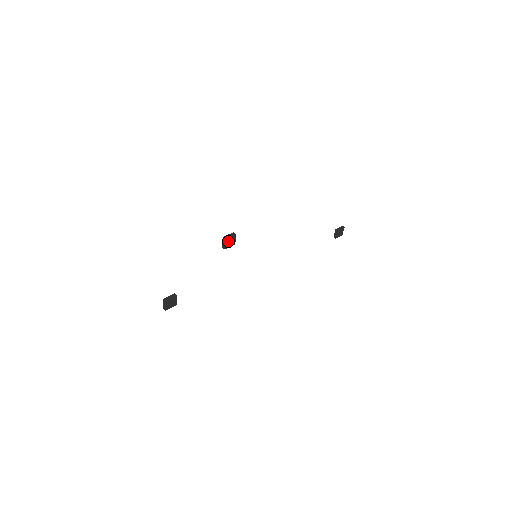
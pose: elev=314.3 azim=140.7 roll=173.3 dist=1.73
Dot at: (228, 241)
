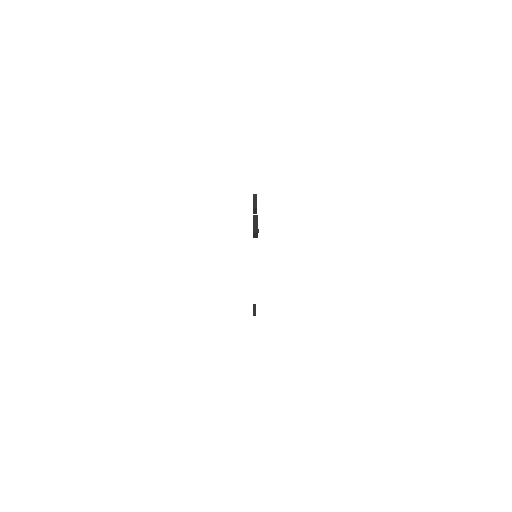
Dot at: (256, 201)
